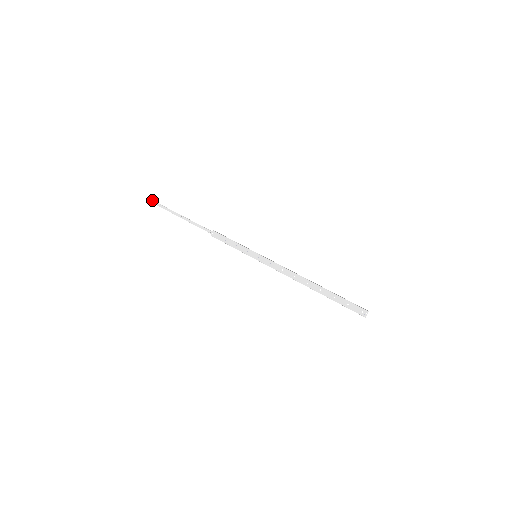
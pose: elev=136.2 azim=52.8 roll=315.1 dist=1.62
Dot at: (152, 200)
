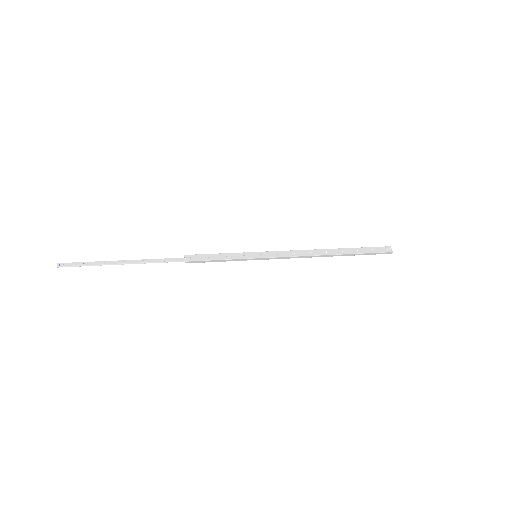
Dot at: (57, 263)
